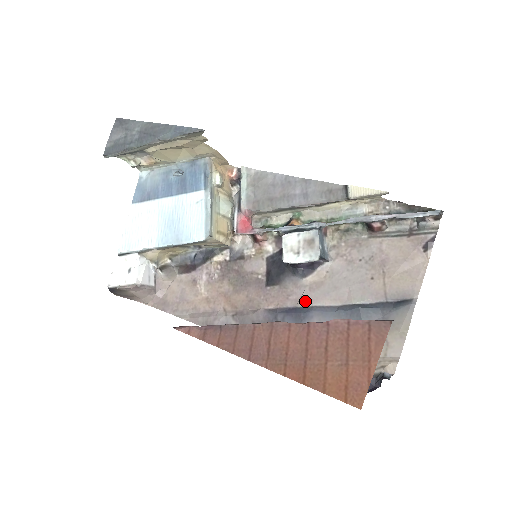
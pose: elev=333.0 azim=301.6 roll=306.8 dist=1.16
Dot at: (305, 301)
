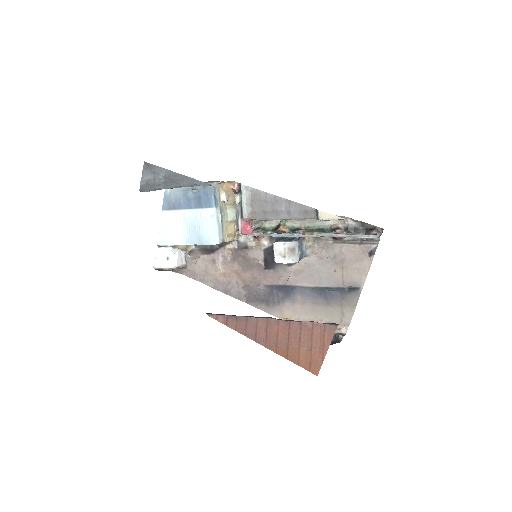
Dot at: (291, 282)
